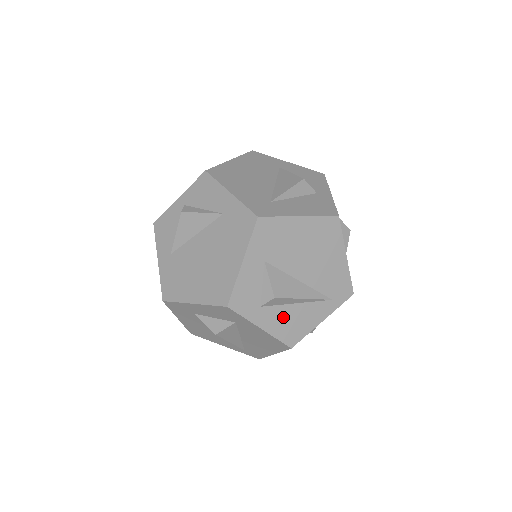
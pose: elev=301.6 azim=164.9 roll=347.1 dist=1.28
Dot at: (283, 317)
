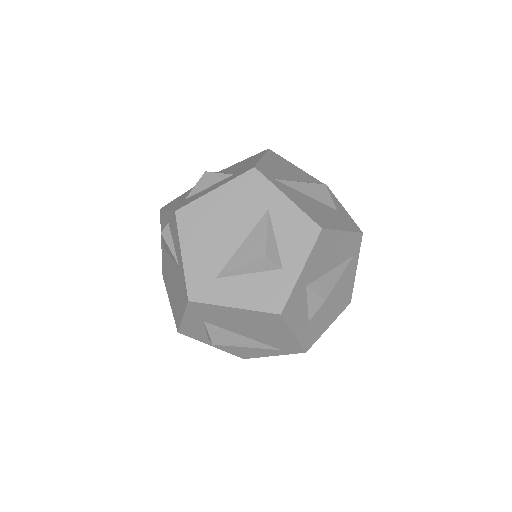
Dot at: (231, 346)
